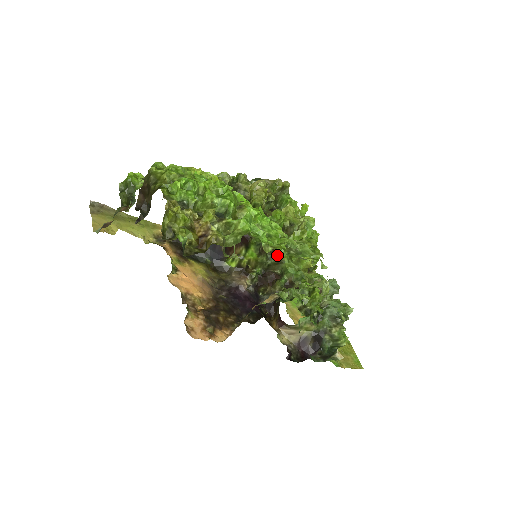
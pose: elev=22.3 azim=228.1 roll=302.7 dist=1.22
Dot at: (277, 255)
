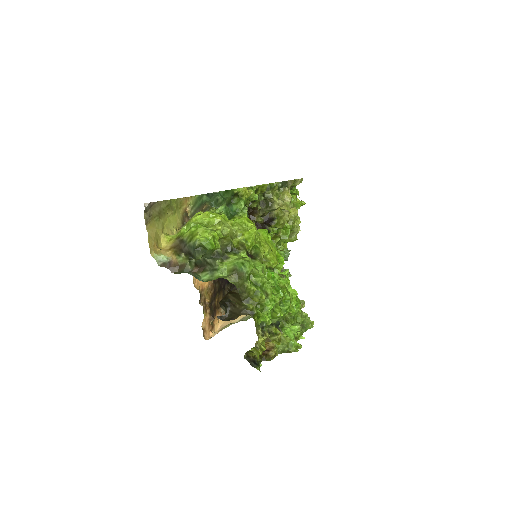
Dot at: occluded
